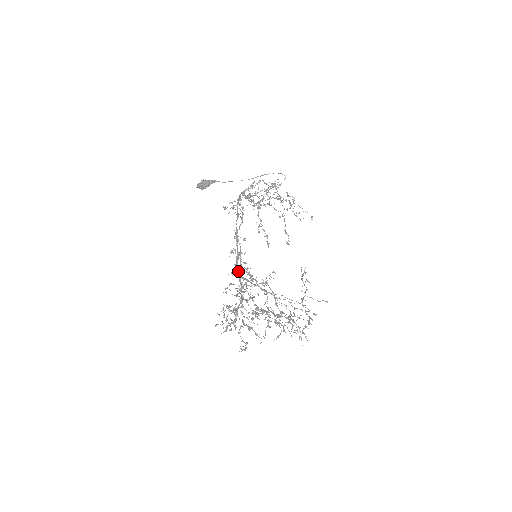
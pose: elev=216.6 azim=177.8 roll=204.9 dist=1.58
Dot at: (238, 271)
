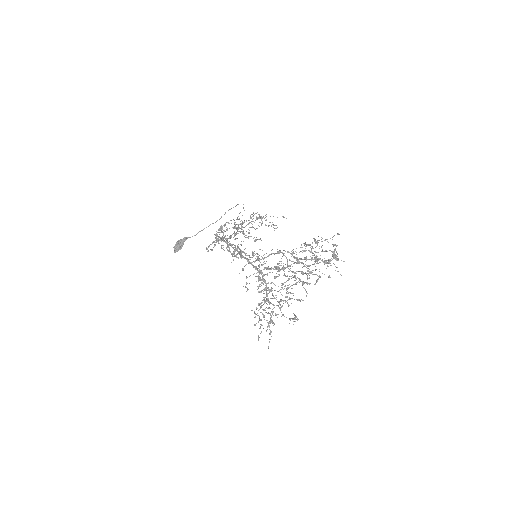
Dot at: (247, 260)
